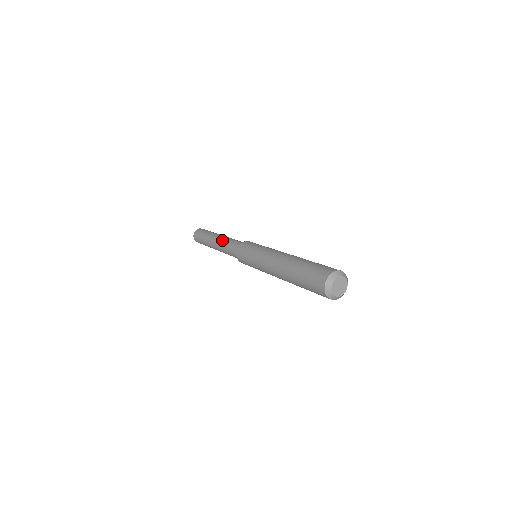
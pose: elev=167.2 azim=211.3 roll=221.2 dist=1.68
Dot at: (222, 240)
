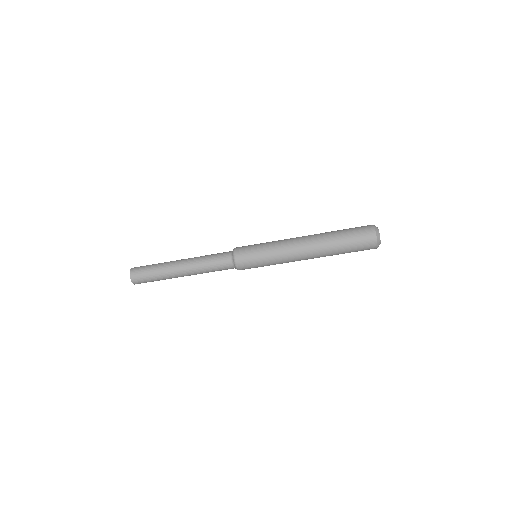
Dot at: (196, 258)
